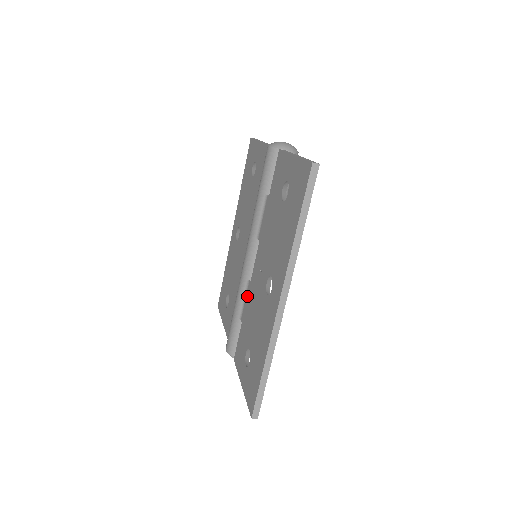
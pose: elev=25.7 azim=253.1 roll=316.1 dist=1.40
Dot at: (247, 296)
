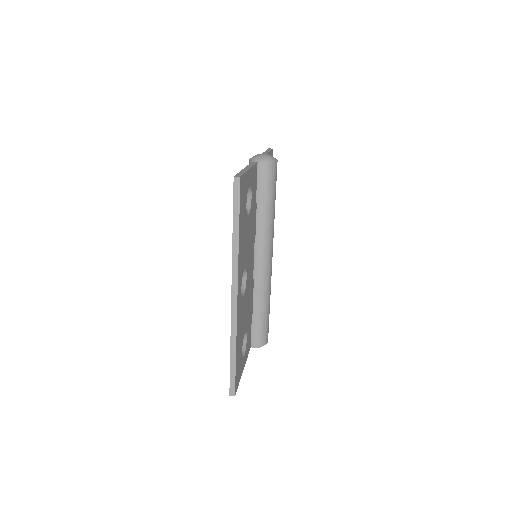
Dot at: occluded
